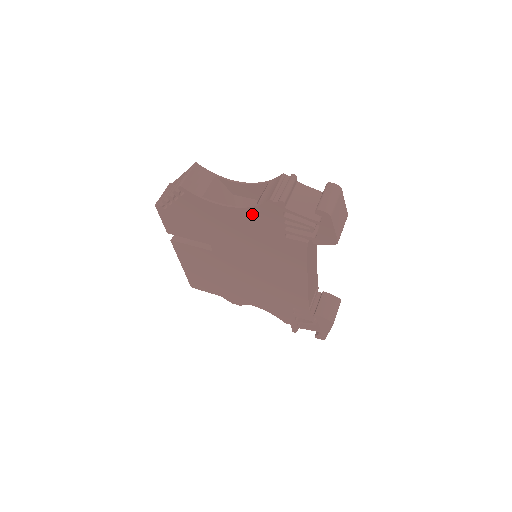
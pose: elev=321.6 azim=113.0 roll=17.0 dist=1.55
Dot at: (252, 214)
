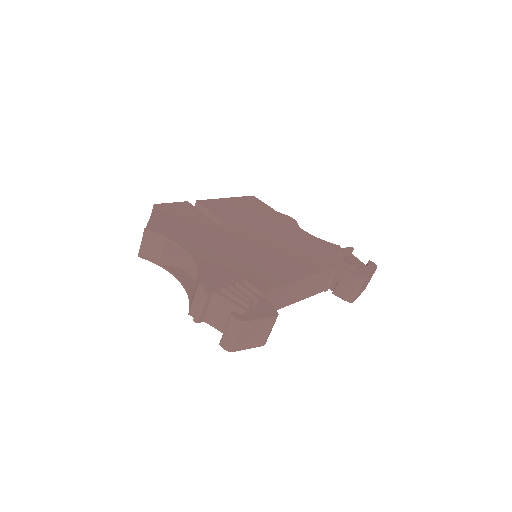
Dot at: occluded
